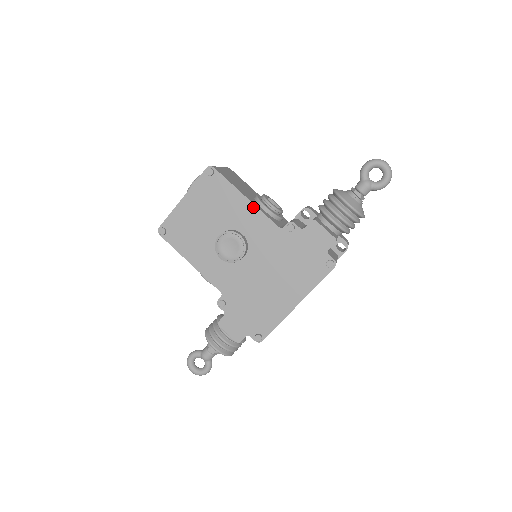
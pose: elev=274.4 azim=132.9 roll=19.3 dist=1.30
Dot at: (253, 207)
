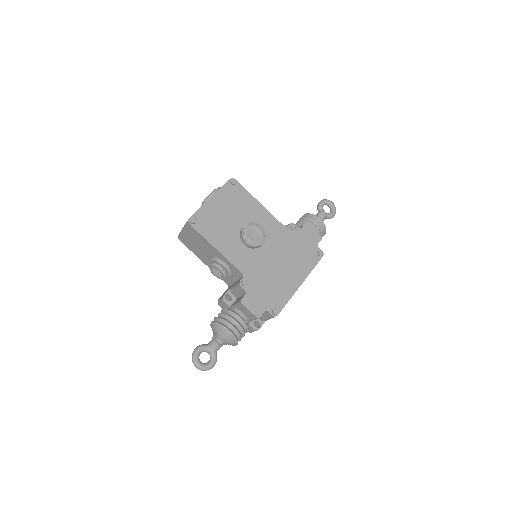
Dot at: (265, 210)
